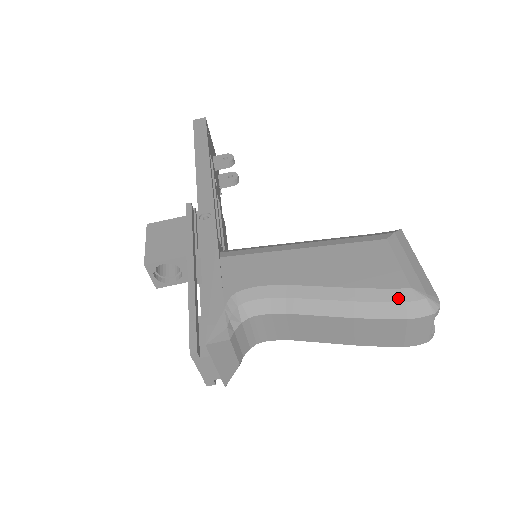
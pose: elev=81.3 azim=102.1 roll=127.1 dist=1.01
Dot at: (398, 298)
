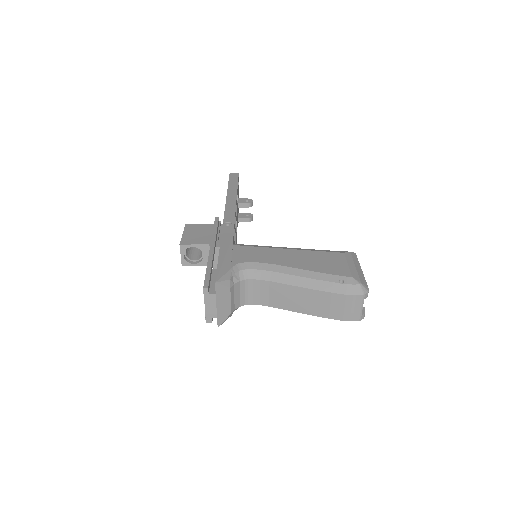
Dot at: (343, 282)
